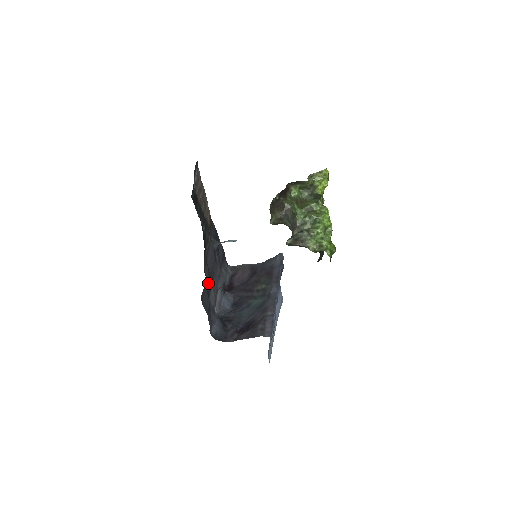
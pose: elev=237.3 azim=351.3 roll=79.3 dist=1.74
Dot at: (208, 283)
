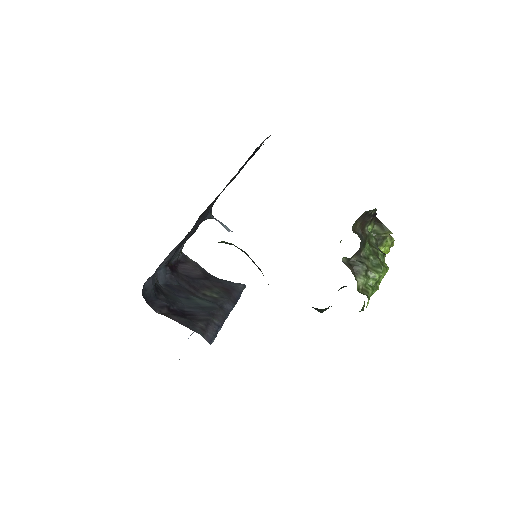
Dot at: occluded
